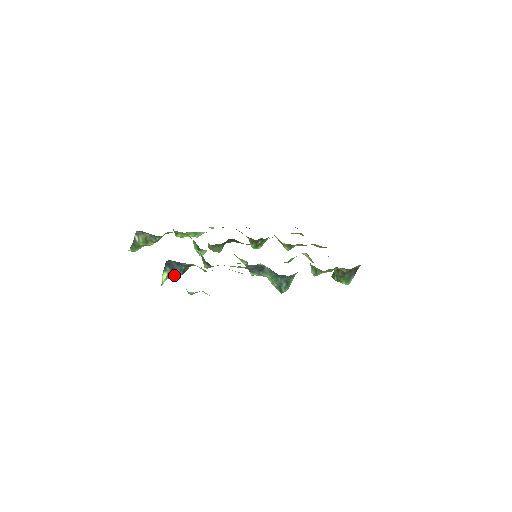
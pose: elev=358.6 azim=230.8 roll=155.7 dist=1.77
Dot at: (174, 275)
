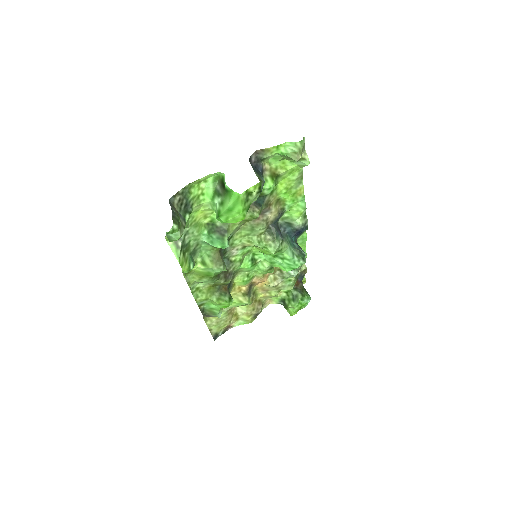
Dot at: (261, 179)
